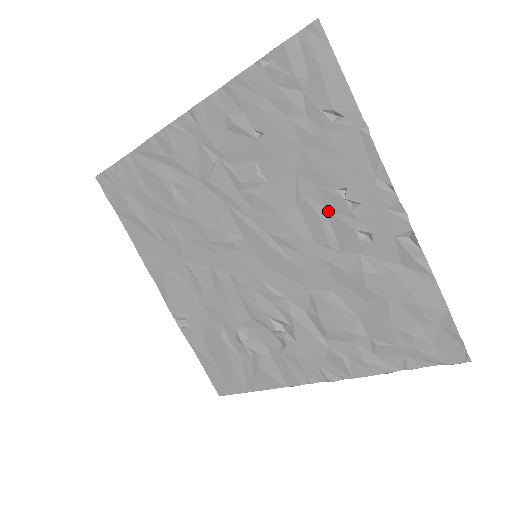
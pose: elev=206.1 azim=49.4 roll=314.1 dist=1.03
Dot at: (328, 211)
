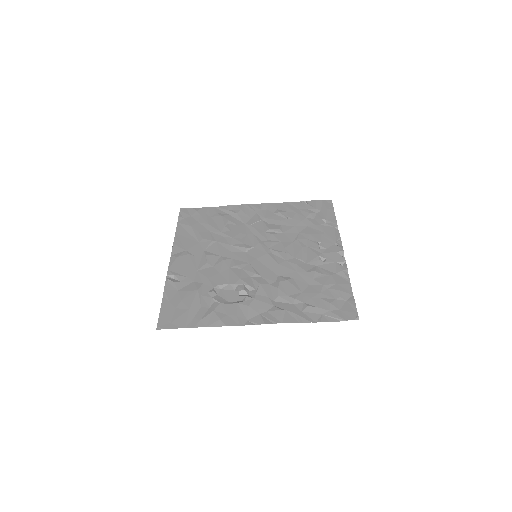
Dot at: (308, 248)
